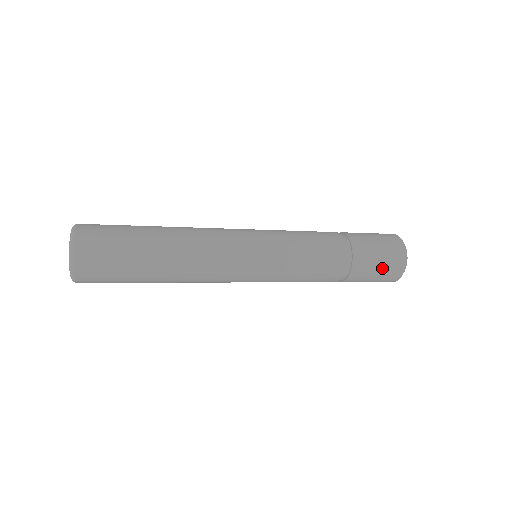
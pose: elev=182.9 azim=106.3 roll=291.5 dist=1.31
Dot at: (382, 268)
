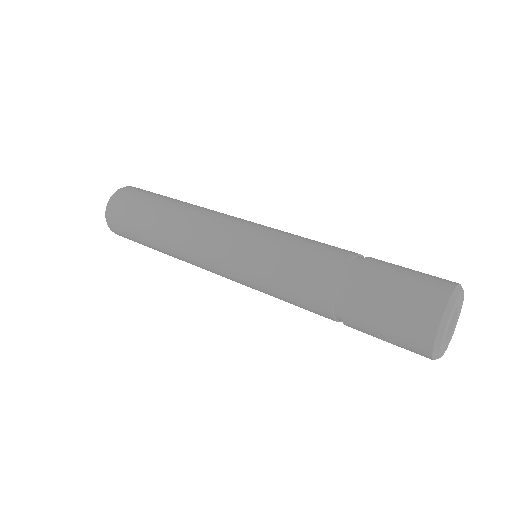
Dot at: (392, 342)
